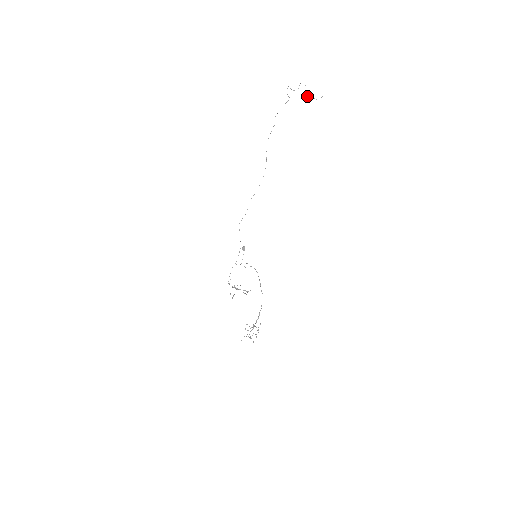
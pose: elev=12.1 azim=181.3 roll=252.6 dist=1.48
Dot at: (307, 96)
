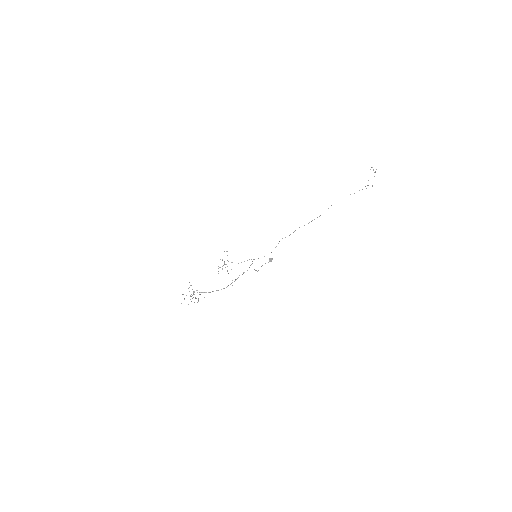
Dot at: occluded
